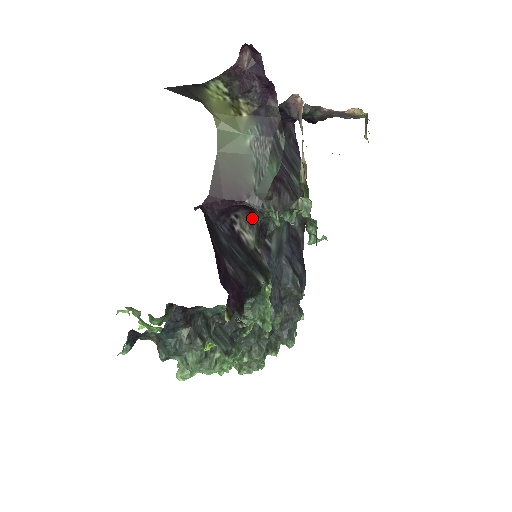
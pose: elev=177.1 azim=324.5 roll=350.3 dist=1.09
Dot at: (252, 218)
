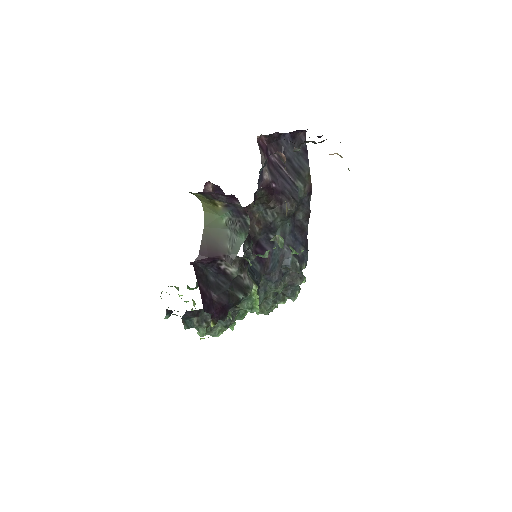
Dot at: (235, 258)
